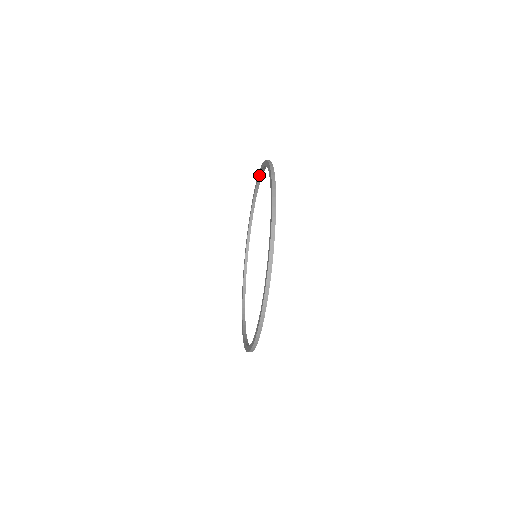
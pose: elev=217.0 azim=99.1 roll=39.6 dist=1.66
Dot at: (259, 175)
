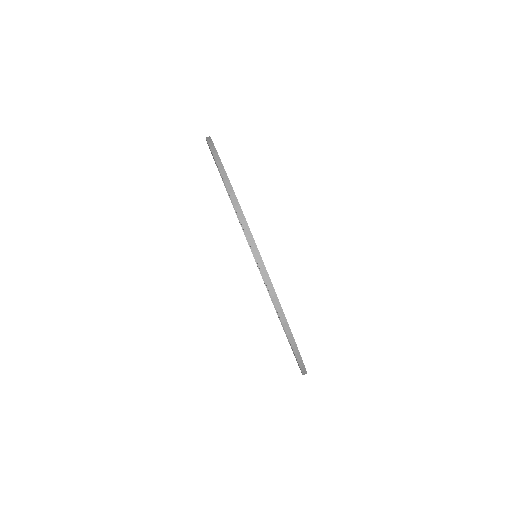
Dot at: (273, 304)
